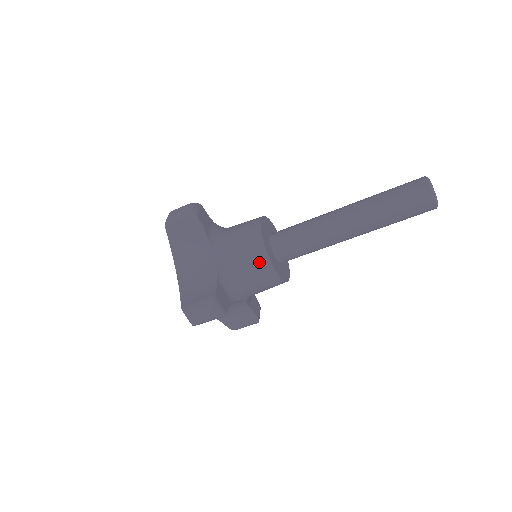
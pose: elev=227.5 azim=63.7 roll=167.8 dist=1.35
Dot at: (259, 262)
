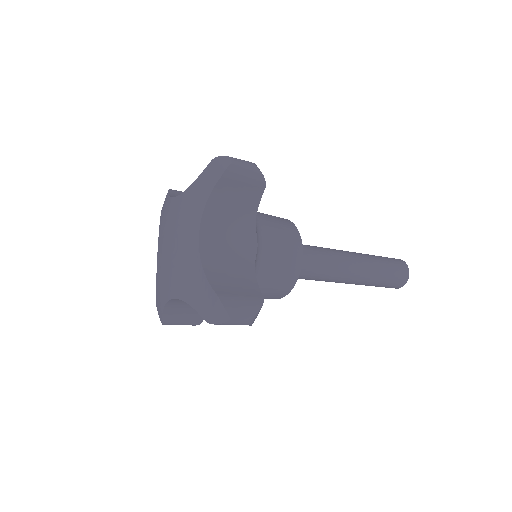
Dot at: (290, 273)
